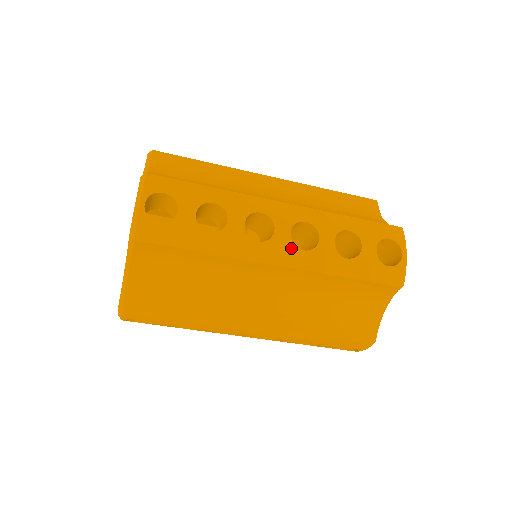
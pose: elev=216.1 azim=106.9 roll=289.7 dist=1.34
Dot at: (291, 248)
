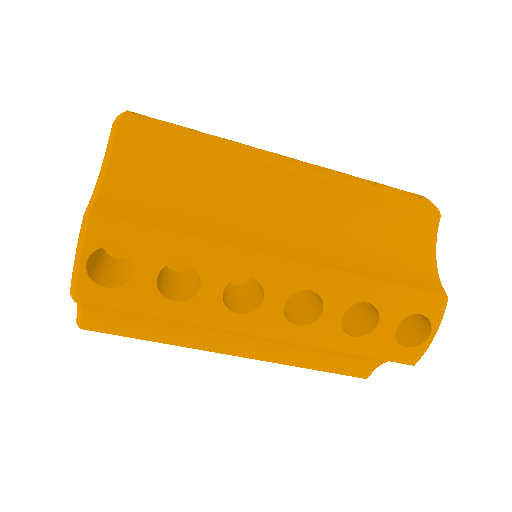
Dot at: (302, 165)
